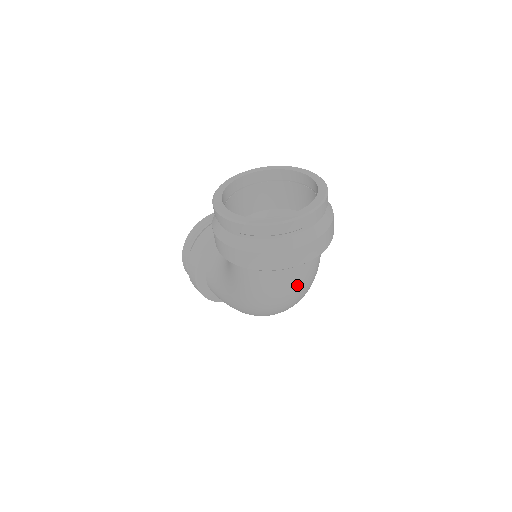
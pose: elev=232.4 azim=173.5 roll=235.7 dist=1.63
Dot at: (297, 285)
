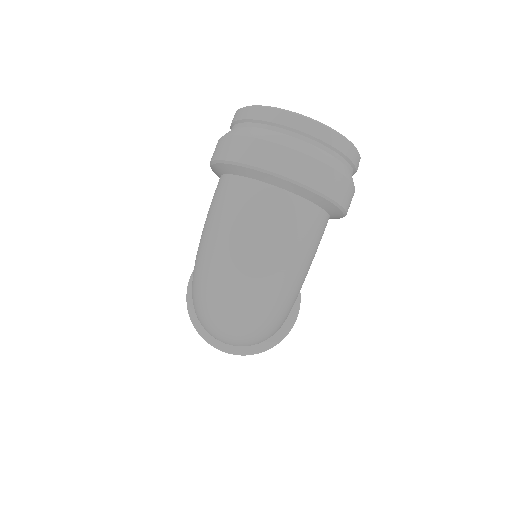
Dot at: (251, 225)
